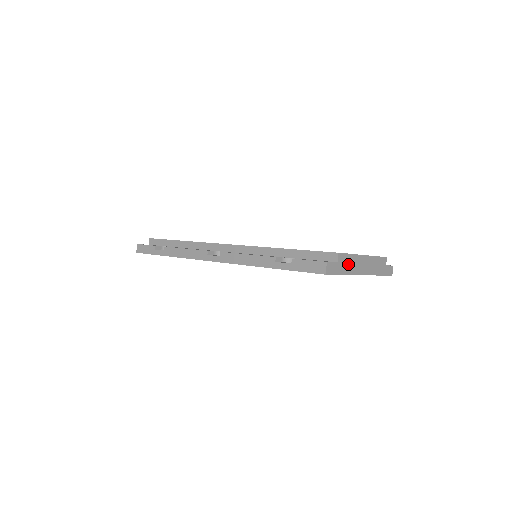
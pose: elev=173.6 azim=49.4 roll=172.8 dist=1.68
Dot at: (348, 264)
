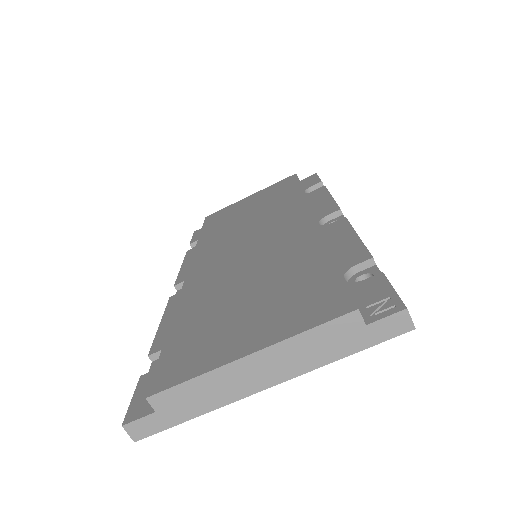
Dot at: (195, 397)
